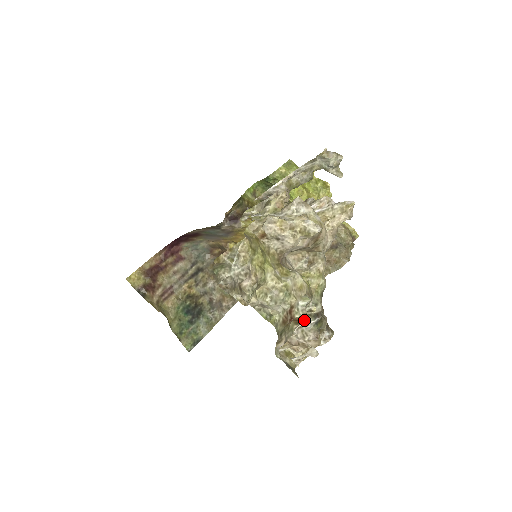
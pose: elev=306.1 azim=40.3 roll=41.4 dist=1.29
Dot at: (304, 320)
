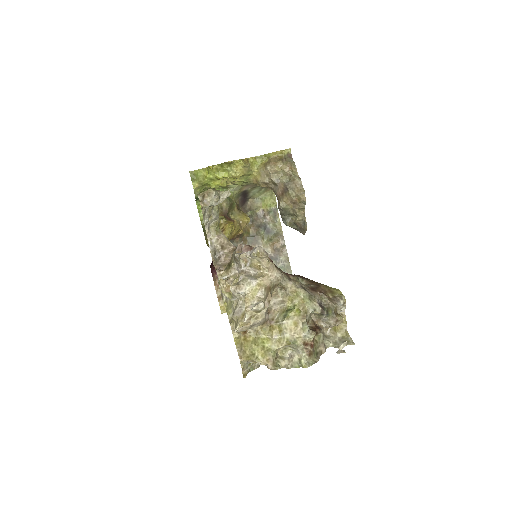
Dot at: (320, 318)
